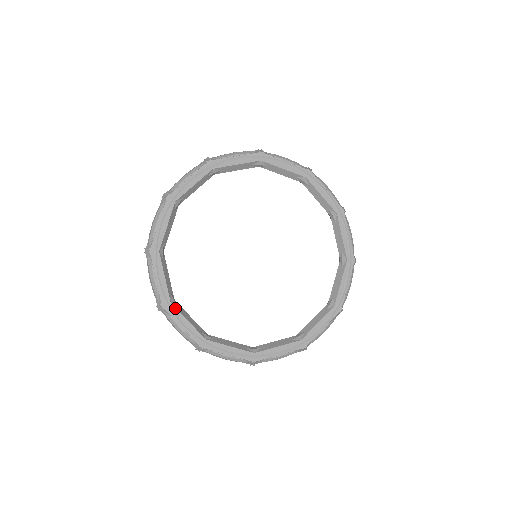
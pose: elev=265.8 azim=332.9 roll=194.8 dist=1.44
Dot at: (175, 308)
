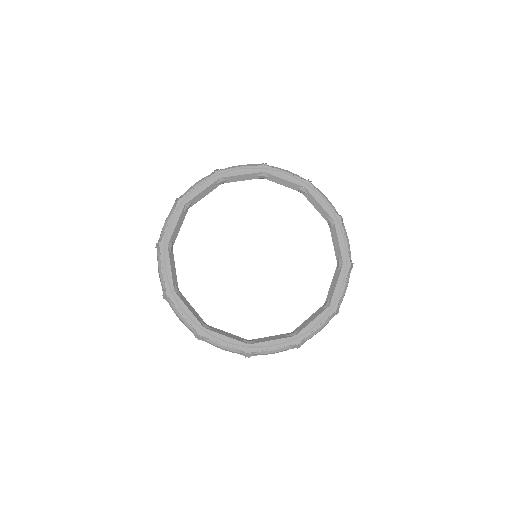
Dot at: (256, 344)
